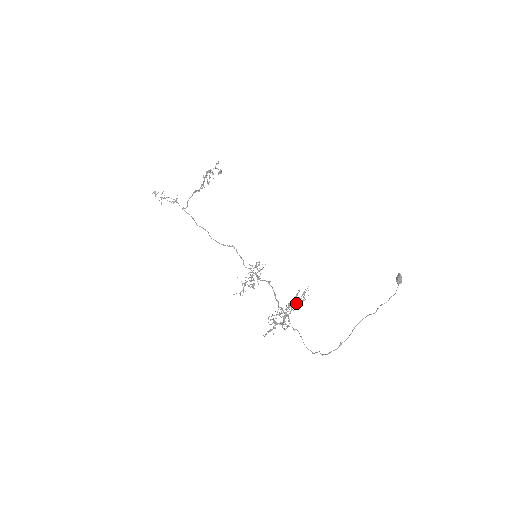
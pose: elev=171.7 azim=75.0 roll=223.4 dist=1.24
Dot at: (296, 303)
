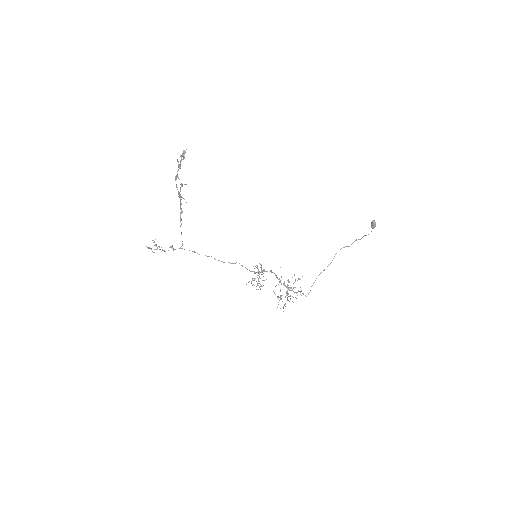
Dot at: occluded
